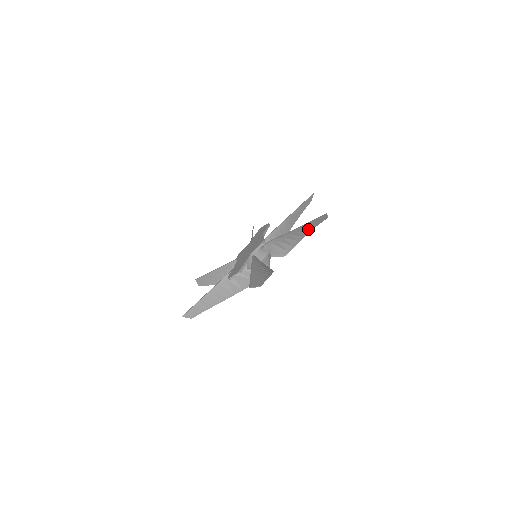
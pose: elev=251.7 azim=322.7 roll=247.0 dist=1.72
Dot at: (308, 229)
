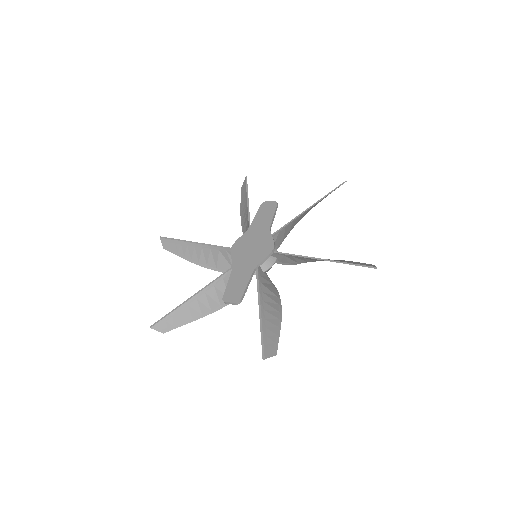
Dot at: occluded
